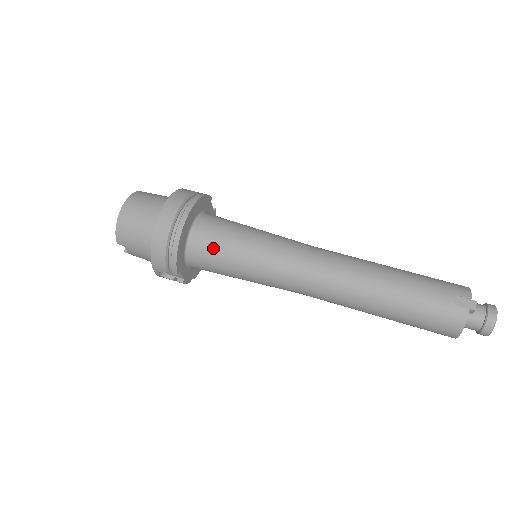
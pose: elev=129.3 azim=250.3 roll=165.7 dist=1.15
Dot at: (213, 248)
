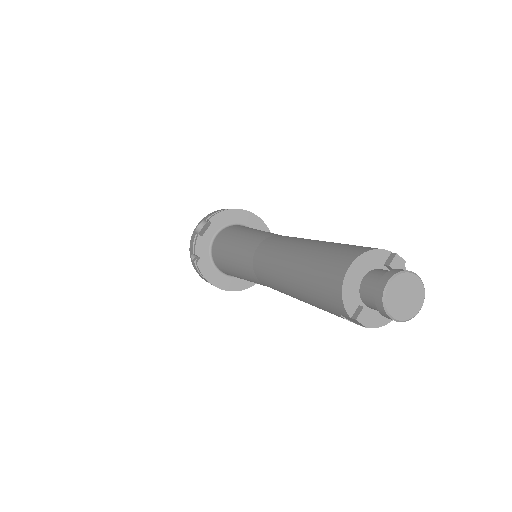
Dot at: (246, 227)
